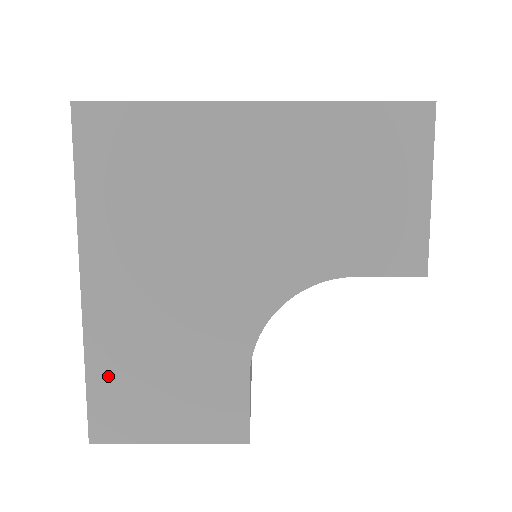
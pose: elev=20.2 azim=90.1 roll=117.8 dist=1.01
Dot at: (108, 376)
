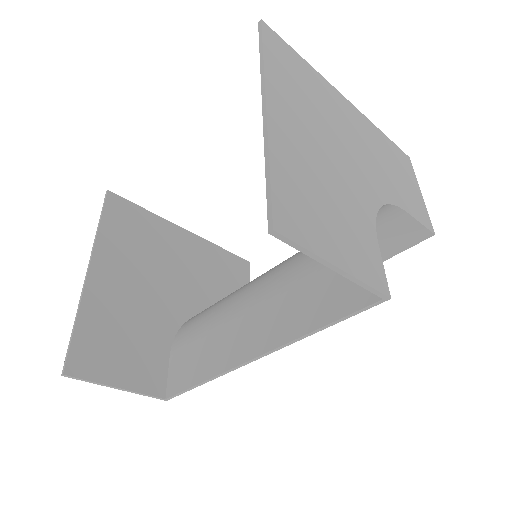
Dot at: (287, 179)
